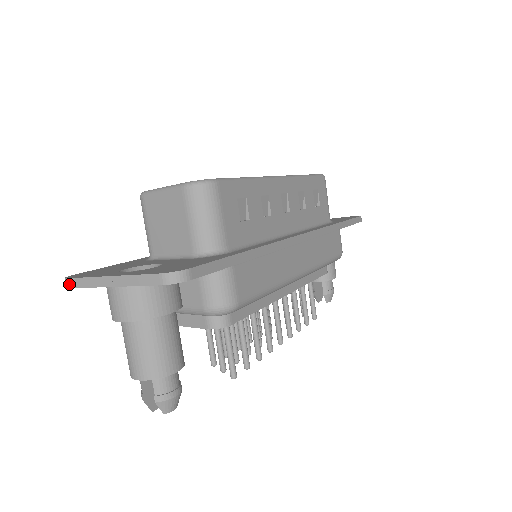
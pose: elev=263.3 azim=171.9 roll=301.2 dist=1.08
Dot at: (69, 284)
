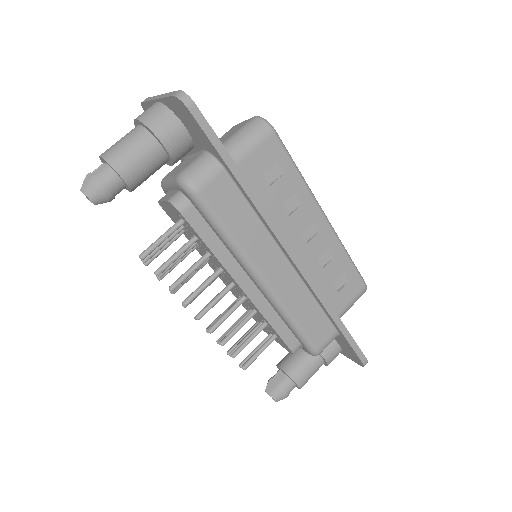
Dot at: (144, 100)
